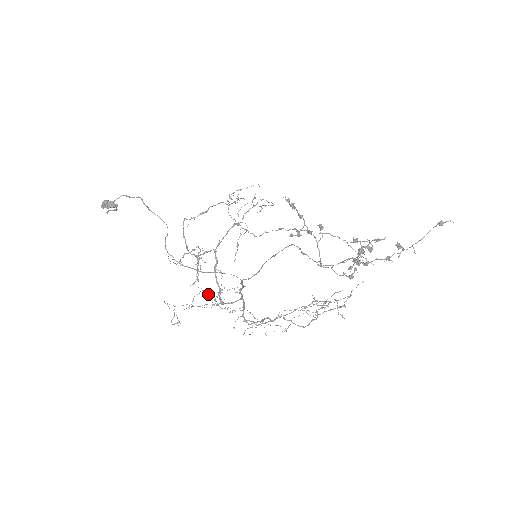
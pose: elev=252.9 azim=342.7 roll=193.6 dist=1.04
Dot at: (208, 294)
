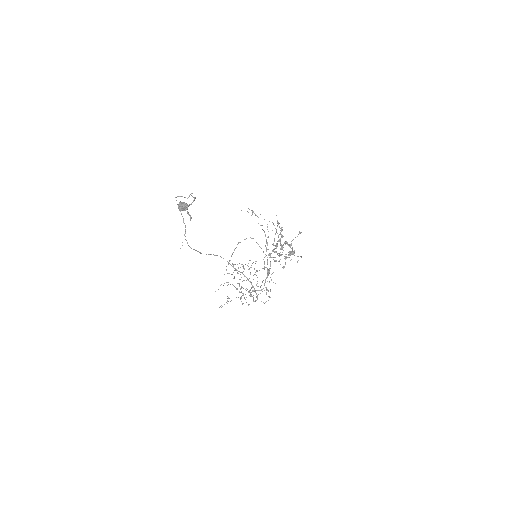
Dot at: (241, 286)
